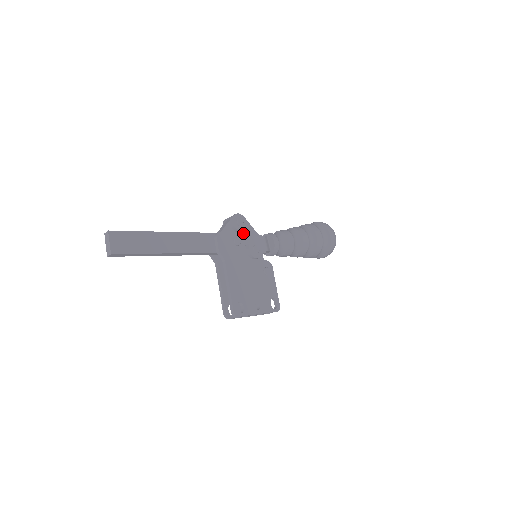
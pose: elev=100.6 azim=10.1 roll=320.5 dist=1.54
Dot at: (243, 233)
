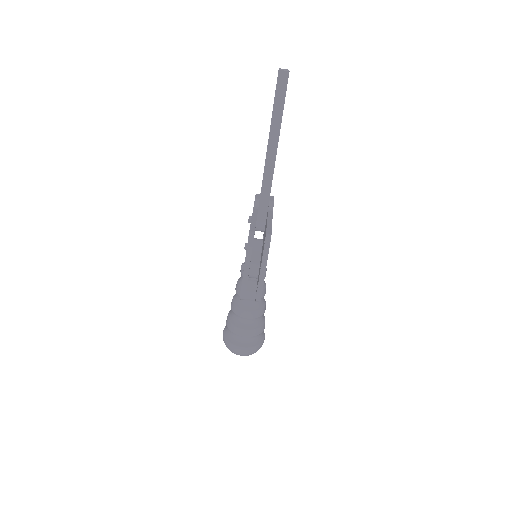
Dot at: occluded
